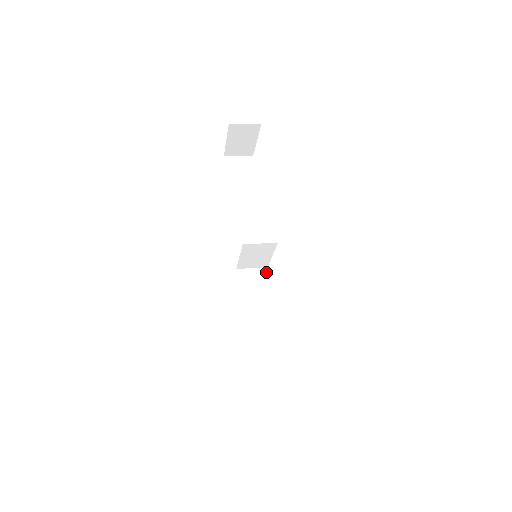
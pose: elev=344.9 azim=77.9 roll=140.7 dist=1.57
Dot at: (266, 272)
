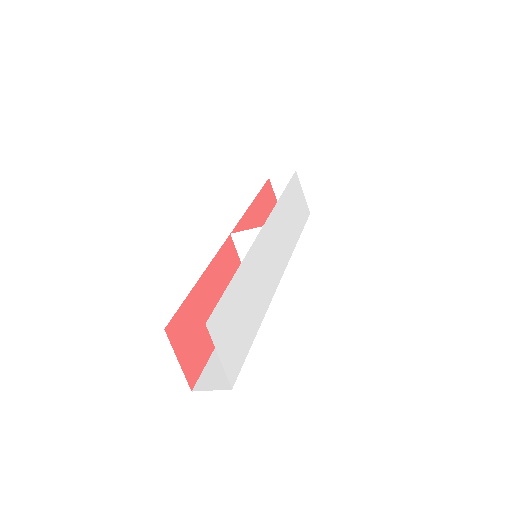
Dot at: occluded
